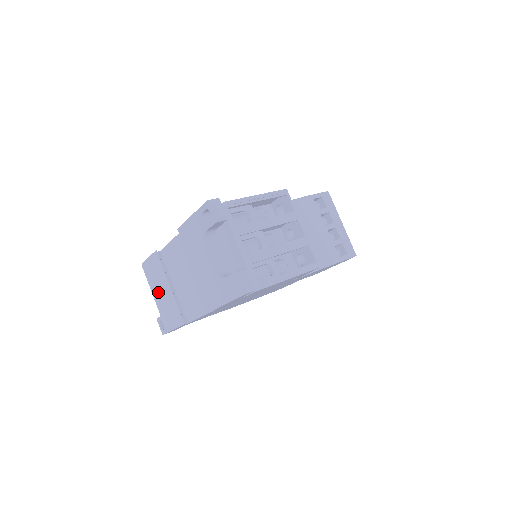
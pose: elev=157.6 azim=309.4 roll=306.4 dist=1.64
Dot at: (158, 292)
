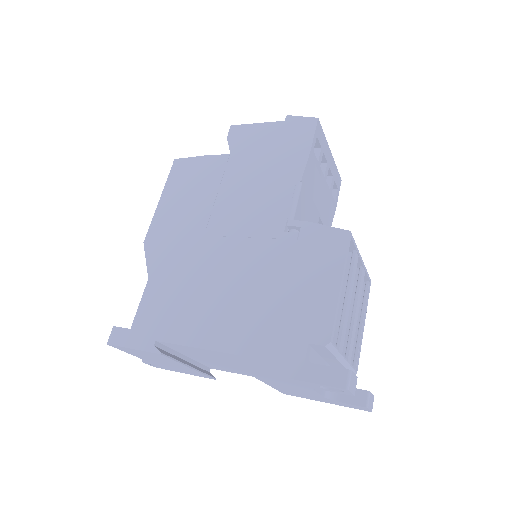
Dot at: occluded
